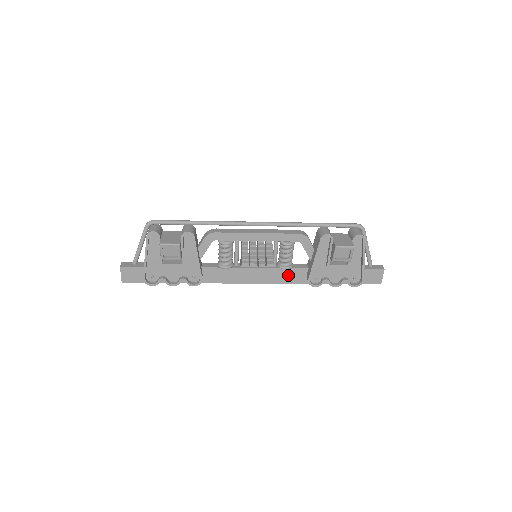
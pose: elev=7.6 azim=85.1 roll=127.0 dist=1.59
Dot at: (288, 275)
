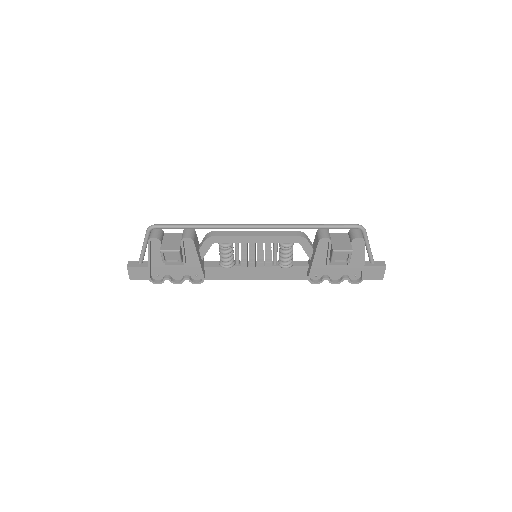
Dot at: (289, 272)
